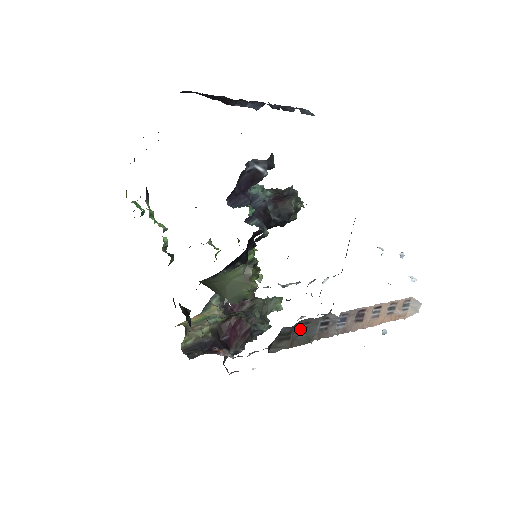
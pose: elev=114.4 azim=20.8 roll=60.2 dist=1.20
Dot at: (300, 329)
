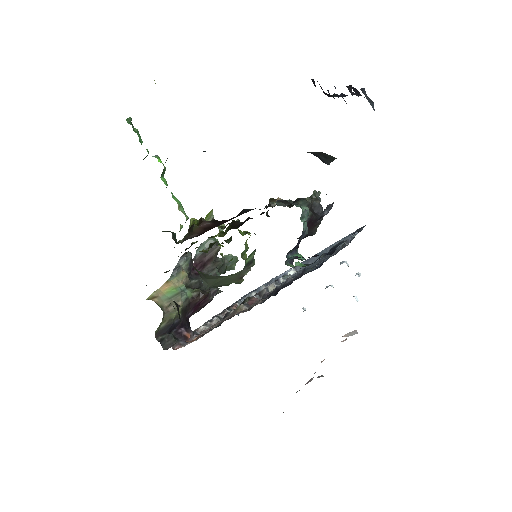
Dot at: occluded
